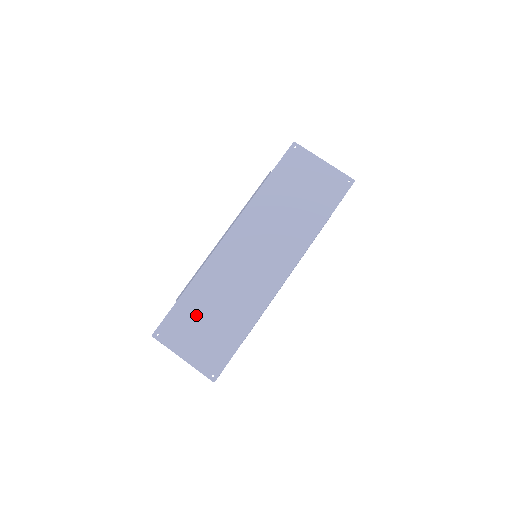
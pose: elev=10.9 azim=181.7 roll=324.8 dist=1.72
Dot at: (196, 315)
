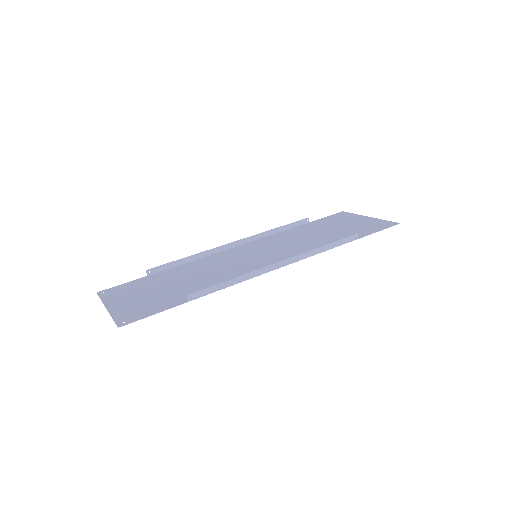
Dot at: (156, 283)
